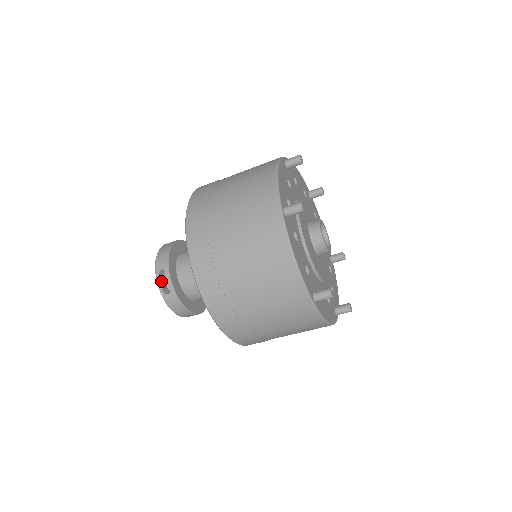
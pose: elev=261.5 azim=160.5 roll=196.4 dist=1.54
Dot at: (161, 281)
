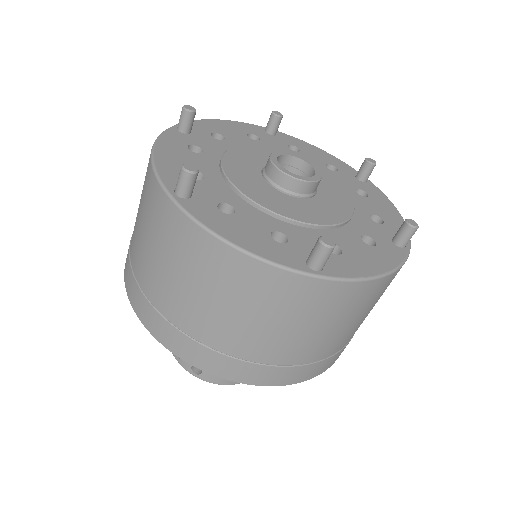
Dot at: (184, 364)
